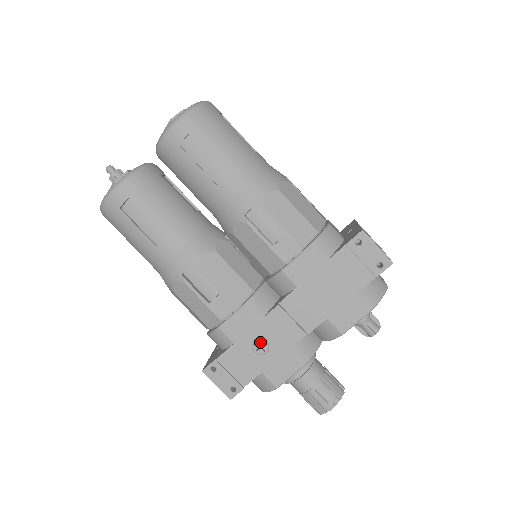
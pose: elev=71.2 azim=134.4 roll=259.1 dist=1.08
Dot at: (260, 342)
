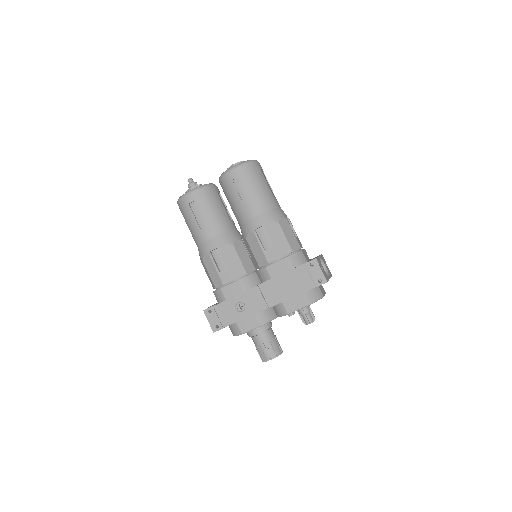
Dot at: (241, 304)
